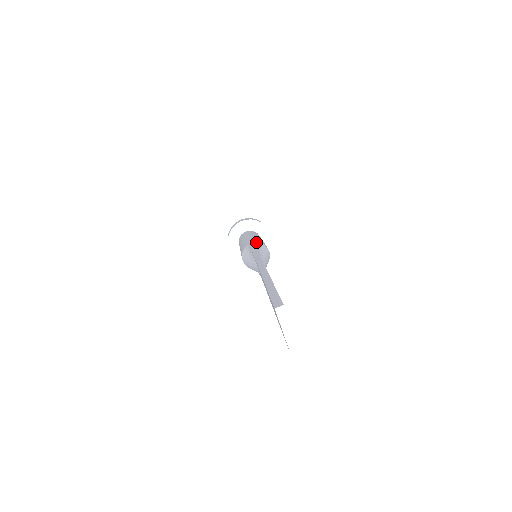
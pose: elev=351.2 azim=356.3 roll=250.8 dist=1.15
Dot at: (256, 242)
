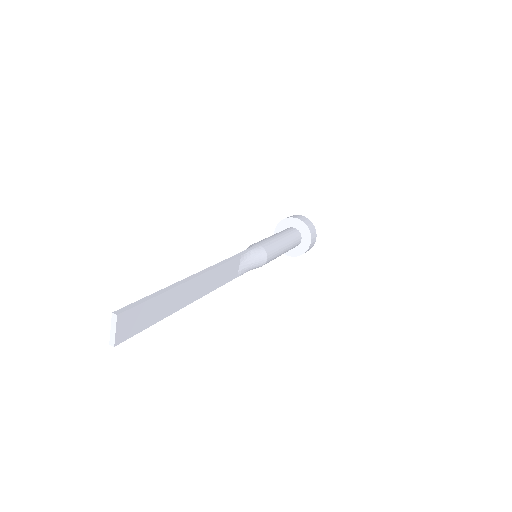
Dot at: (261, 247)
